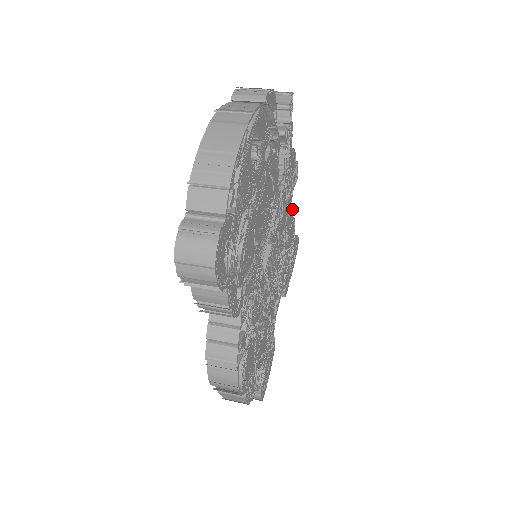
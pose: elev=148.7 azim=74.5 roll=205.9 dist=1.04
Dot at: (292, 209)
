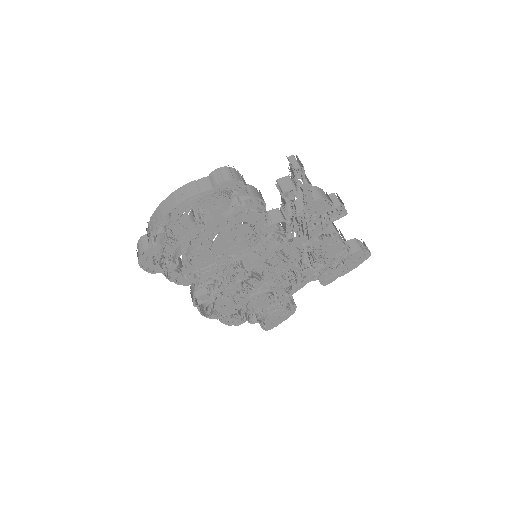
Dot at: occluded
